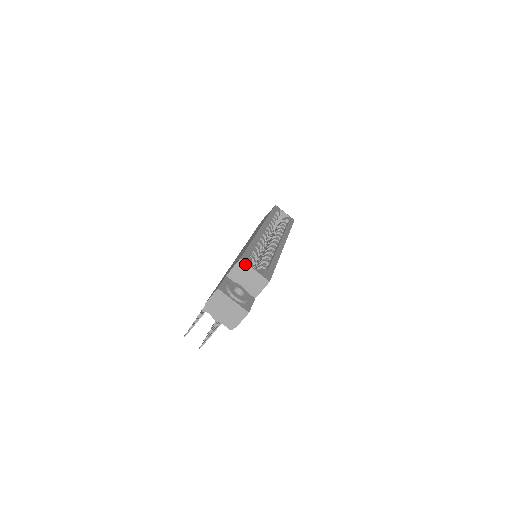
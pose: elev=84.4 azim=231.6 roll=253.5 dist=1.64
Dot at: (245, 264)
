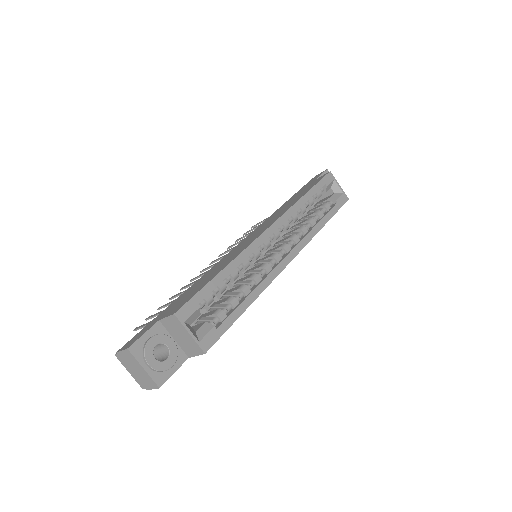
Dot at: (179, 322)
